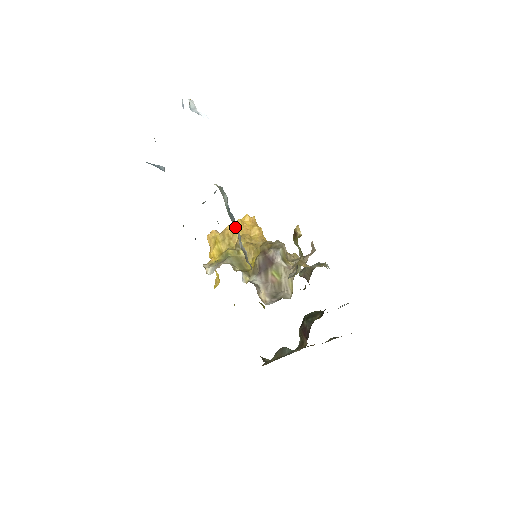
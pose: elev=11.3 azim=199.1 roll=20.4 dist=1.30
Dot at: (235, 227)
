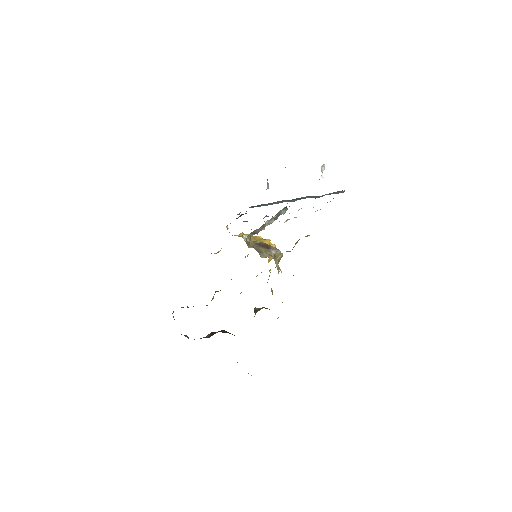
Dot at: (274, 217)
